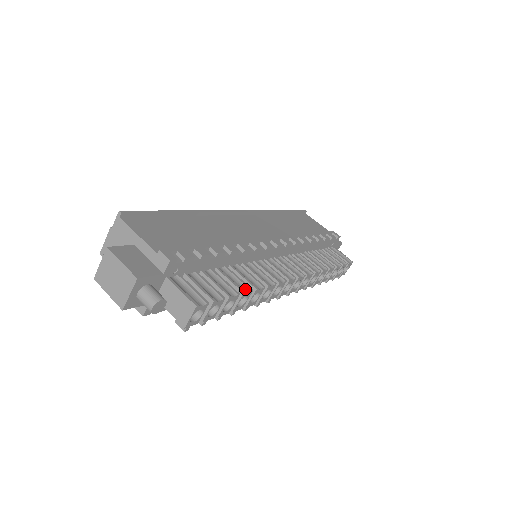
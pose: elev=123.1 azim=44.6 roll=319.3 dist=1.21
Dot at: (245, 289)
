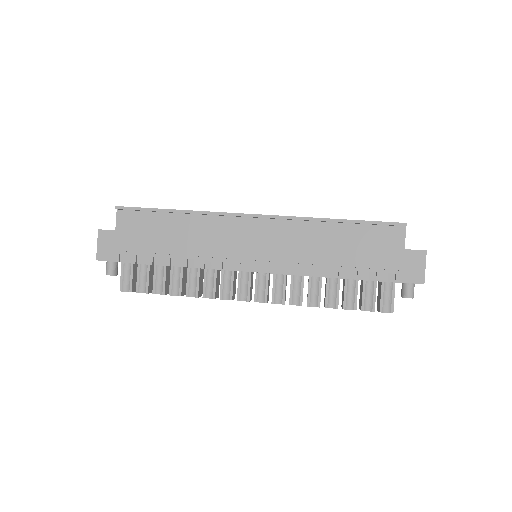
Dot at: (177, 292)
